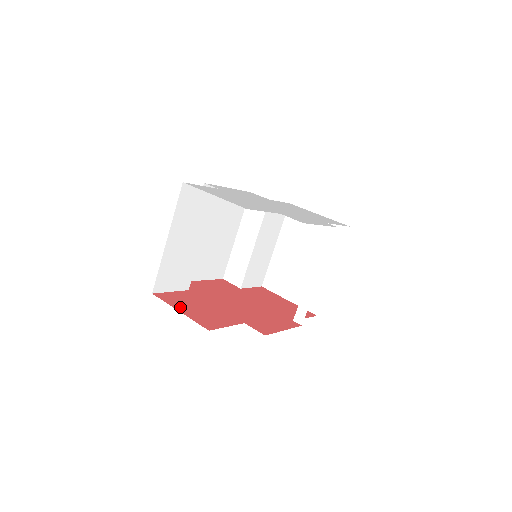
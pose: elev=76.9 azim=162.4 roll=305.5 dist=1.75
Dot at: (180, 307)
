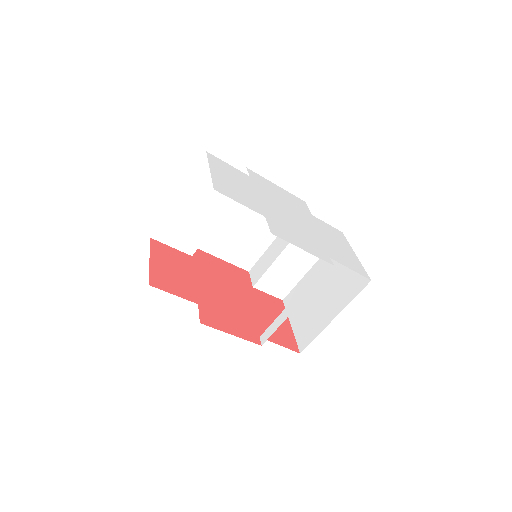
Dot at: (157, 258)
